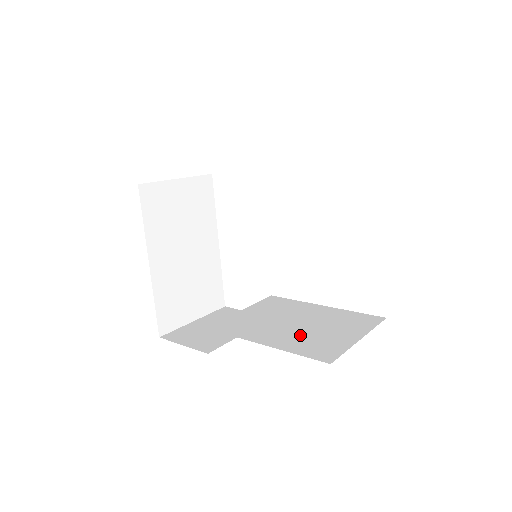
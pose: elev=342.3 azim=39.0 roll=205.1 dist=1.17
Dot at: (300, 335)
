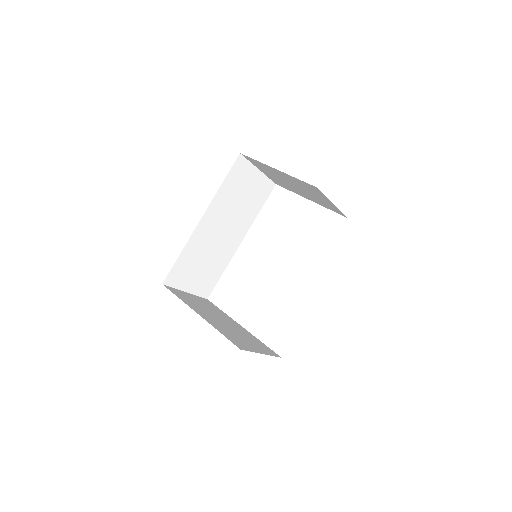
Dot at: occluded
